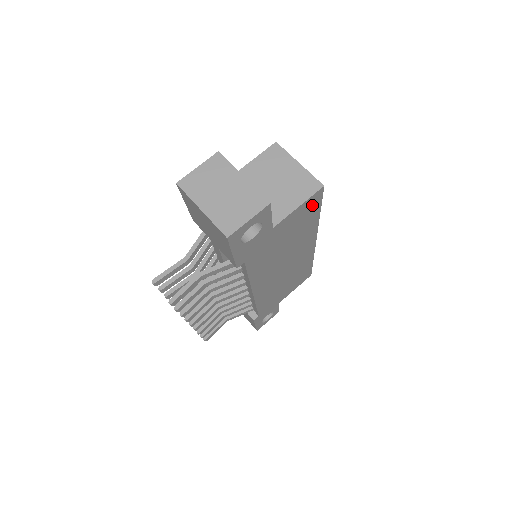
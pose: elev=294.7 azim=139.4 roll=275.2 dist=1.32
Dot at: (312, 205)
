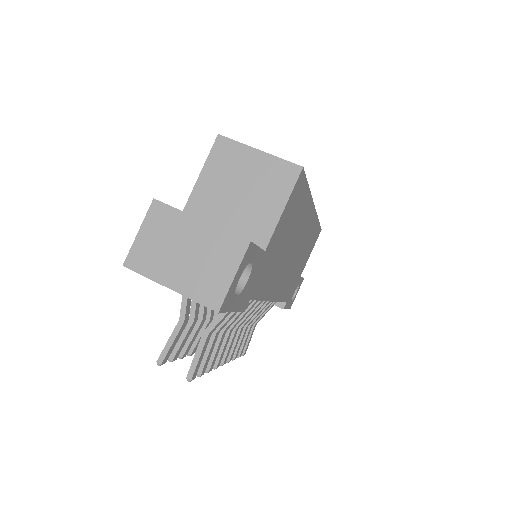
Dot at: (298, 192)
